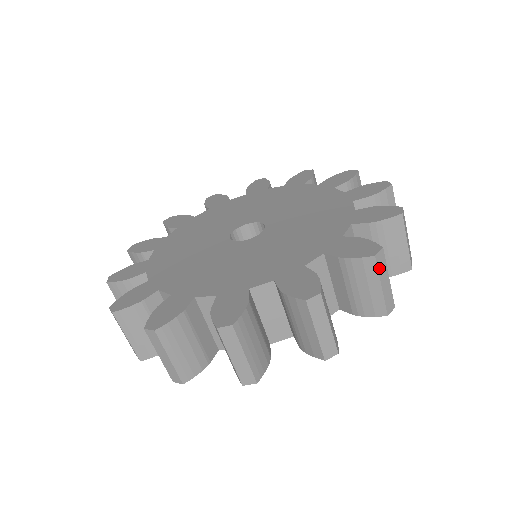
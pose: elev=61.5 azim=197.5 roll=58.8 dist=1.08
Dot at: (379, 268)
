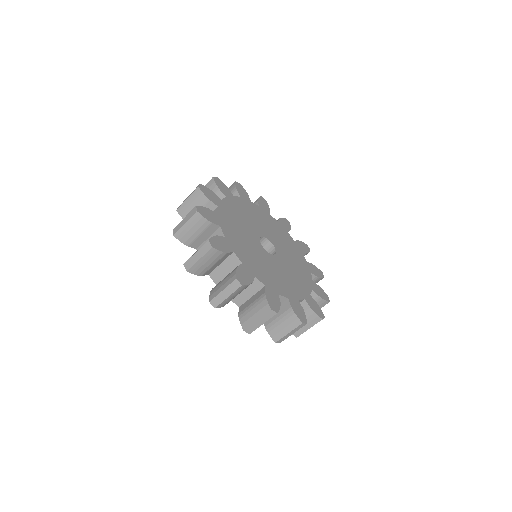
Dot at: (319, 280)
